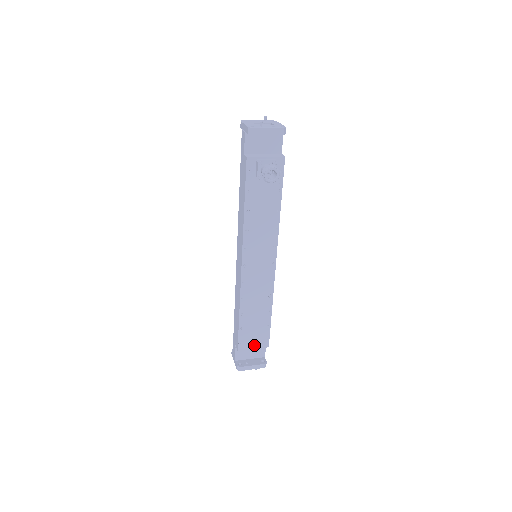
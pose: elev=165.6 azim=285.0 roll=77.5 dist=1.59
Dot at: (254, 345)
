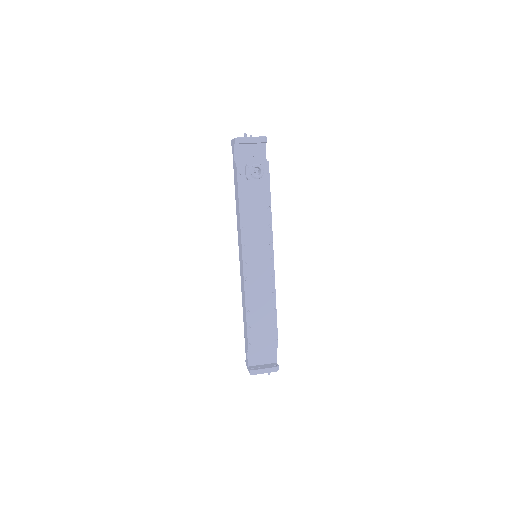
Dot at: (264, 346)
